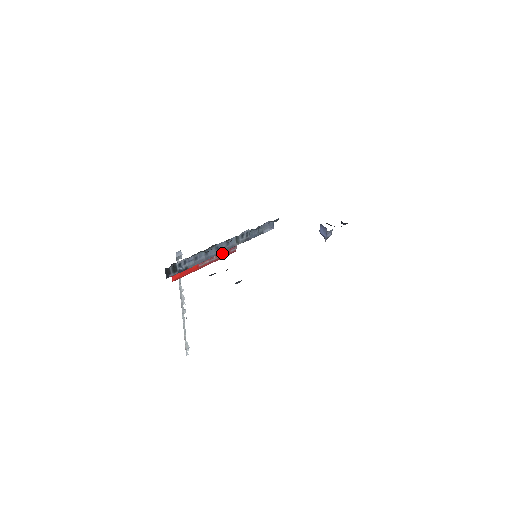
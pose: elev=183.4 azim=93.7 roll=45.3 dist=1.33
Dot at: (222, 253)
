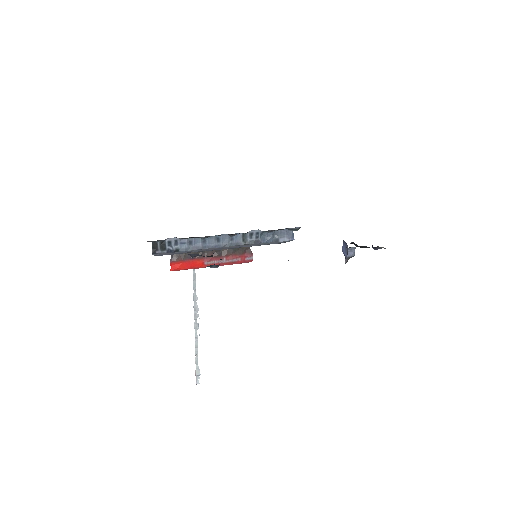
Dot at: (234, 258)
